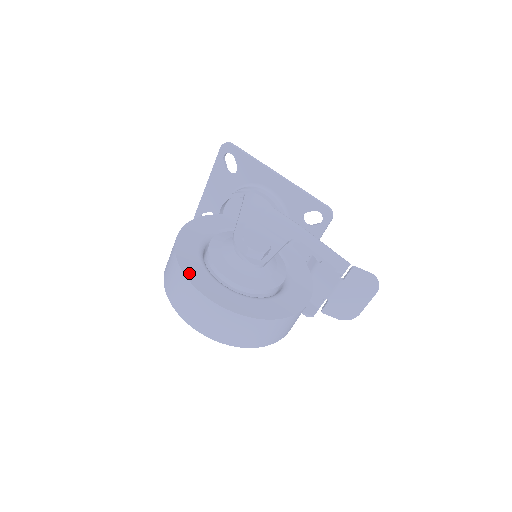
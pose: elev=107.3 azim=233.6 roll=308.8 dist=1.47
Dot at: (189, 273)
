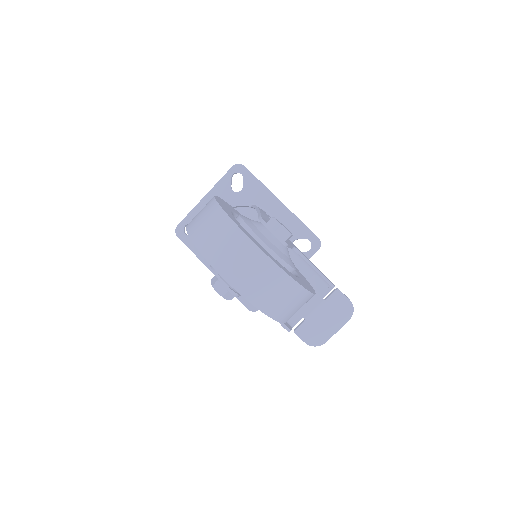
Dot at: (234, 221)
